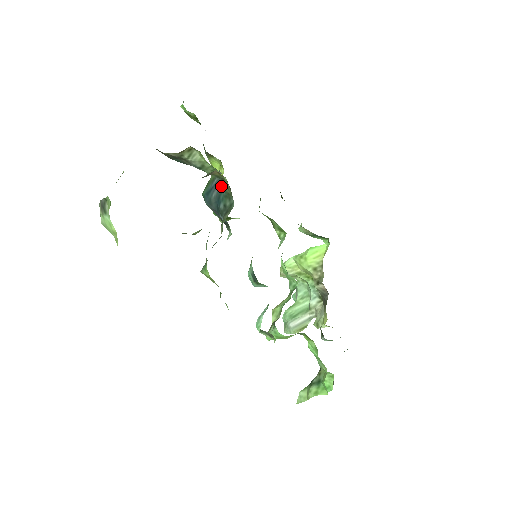
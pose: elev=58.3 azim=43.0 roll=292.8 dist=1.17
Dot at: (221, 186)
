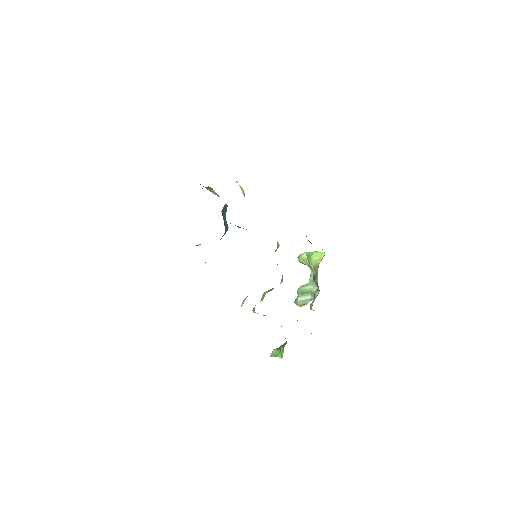
Dot at: occluded
